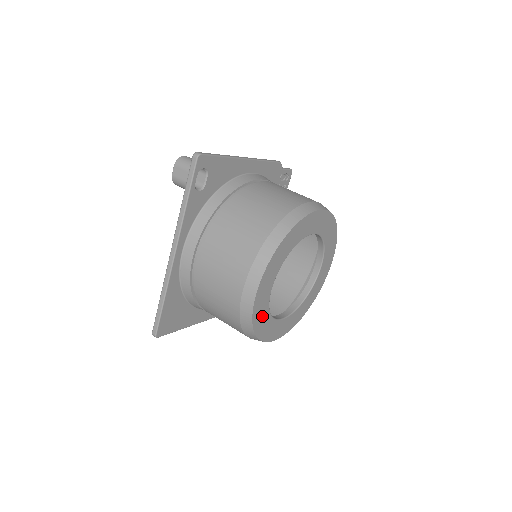
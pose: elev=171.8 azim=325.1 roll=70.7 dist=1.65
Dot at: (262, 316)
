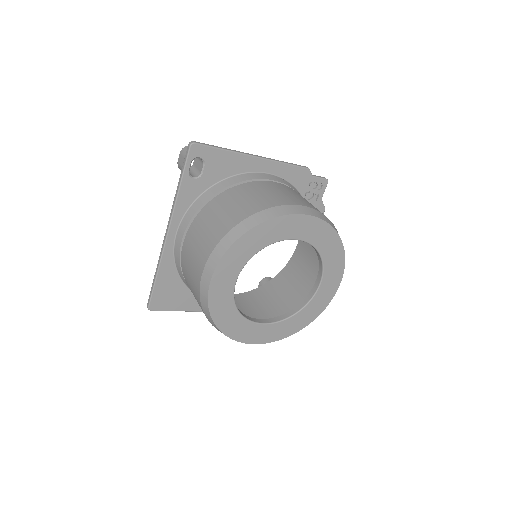
Dot at: (225, 310)
